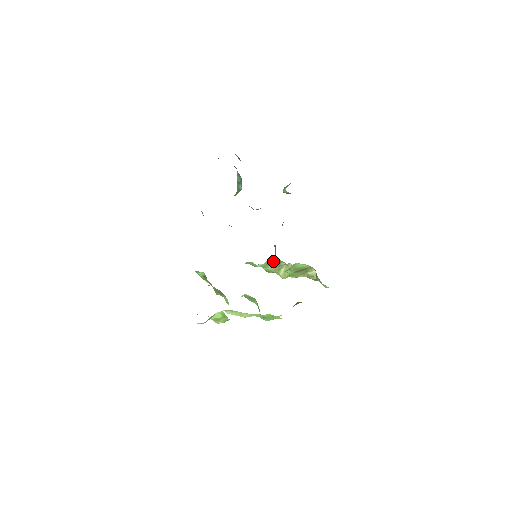
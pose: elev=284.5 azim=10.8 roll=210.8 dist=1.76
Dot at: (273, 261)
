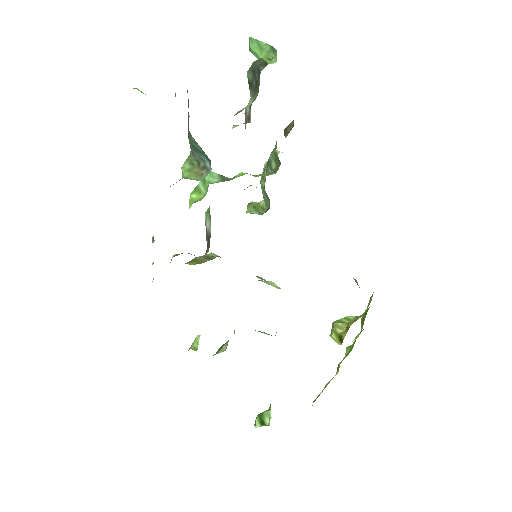
Dot at: occluded
